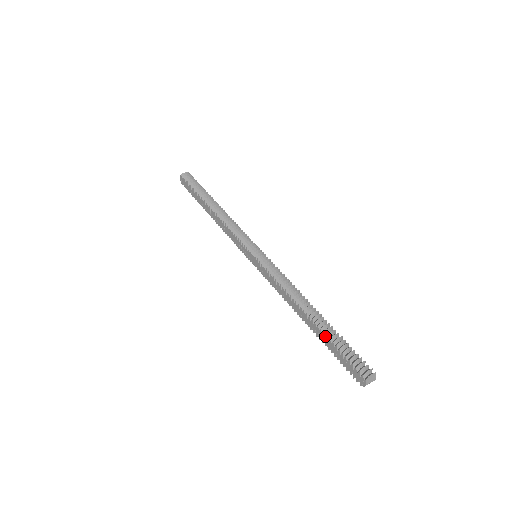
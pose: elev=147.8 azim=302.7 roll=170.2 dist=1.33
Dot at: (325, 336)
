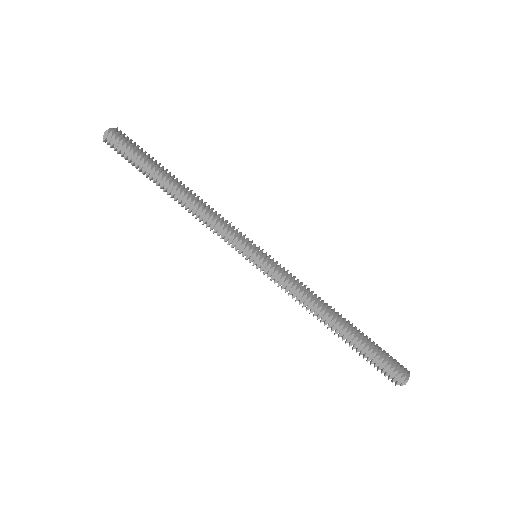
Dot at: (361, 343)
